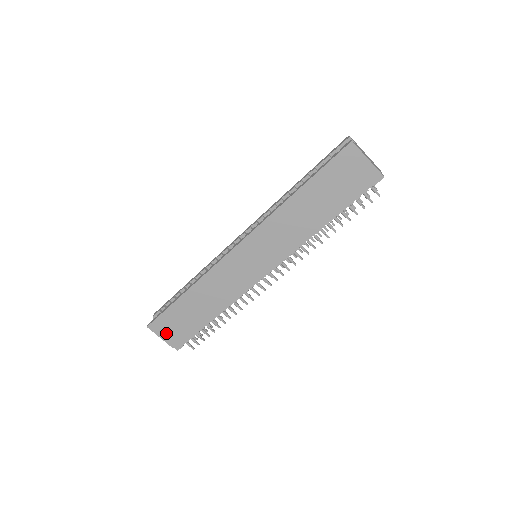
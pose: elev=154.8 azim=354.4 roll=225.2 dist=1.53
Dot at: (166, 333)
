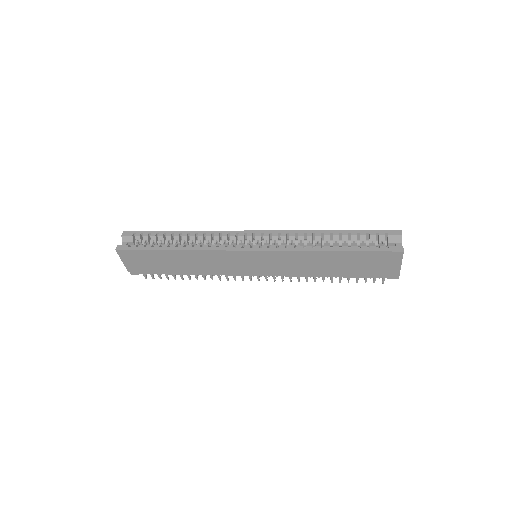
Dot at: (131, 262)
